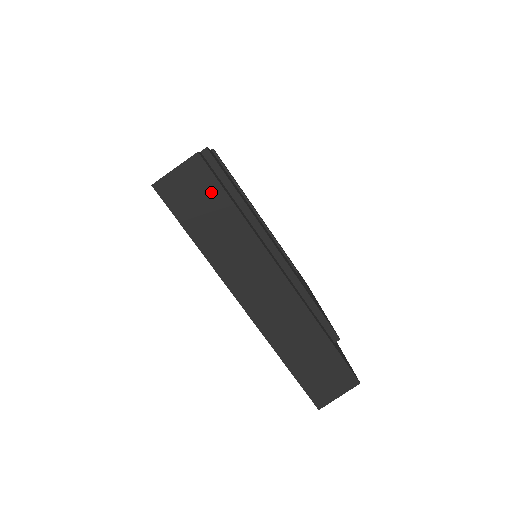
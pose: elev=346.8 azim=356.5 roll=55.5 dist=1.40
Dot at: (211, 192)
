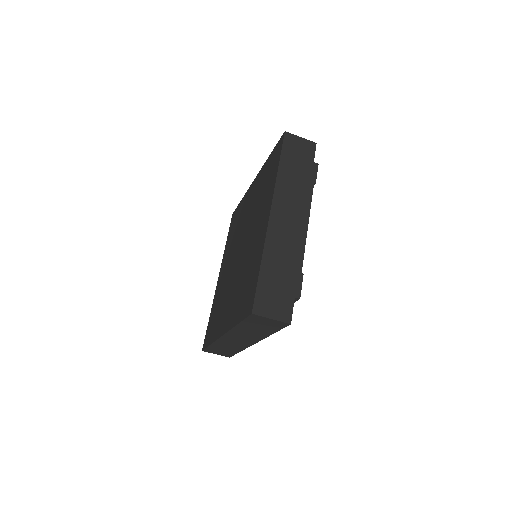
Dot at: (272, 328)
